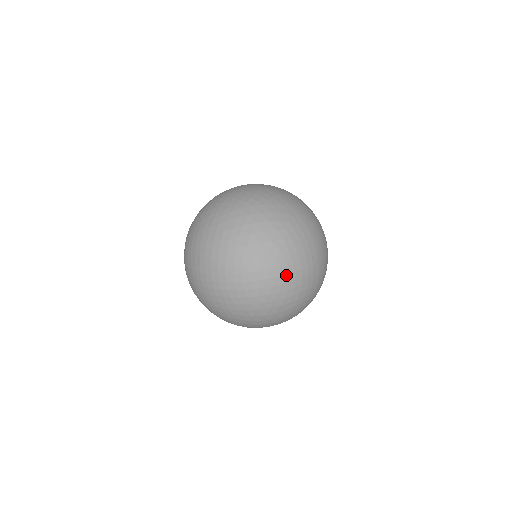
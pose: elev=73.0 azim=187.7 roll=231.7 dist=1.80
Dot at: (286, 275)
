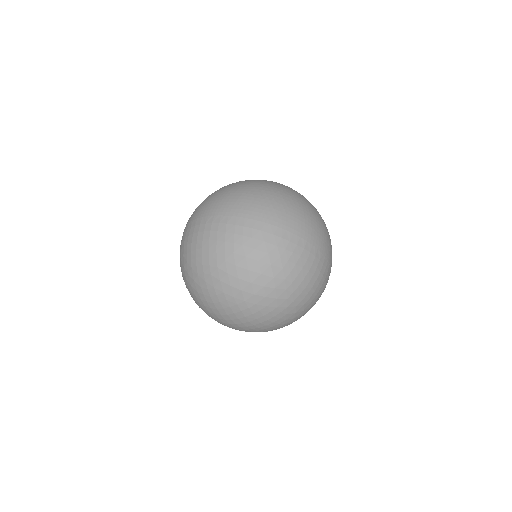
Dot at: (302, 291)
